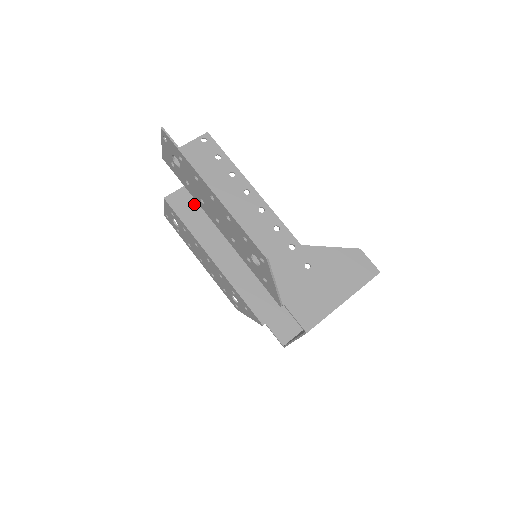
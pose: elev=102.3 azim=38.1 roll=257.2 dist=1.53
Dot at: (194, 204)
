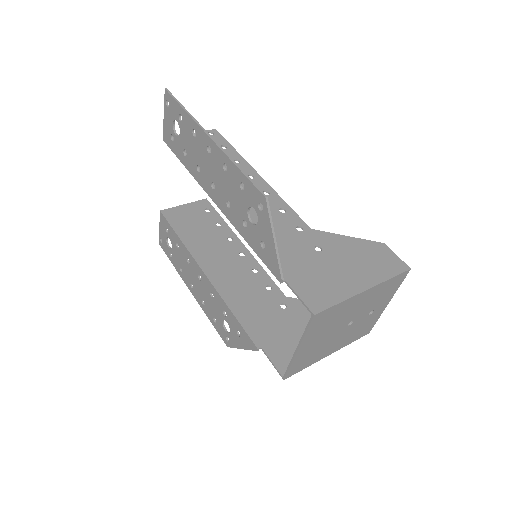
Dot at: (193, 220)
